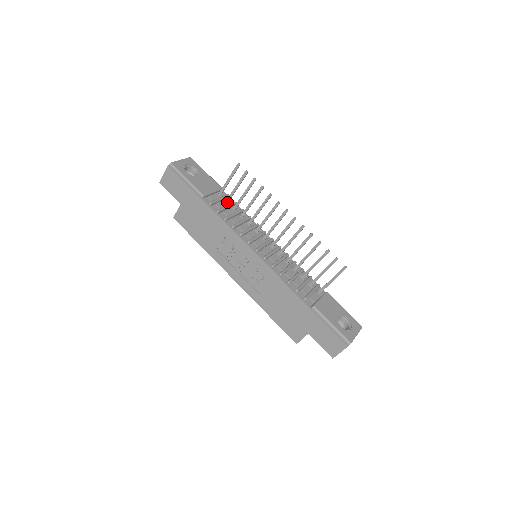
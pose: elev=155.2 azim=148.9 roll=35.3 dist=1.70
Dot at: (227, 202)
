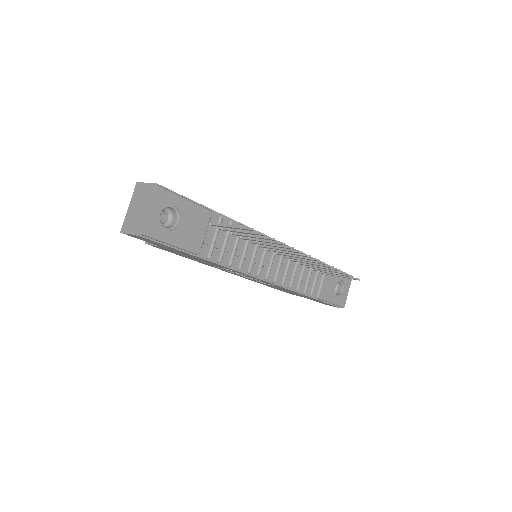
Dot at: (223, 230)
